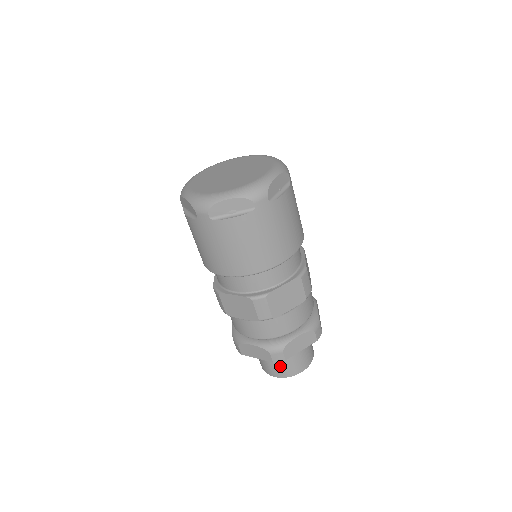
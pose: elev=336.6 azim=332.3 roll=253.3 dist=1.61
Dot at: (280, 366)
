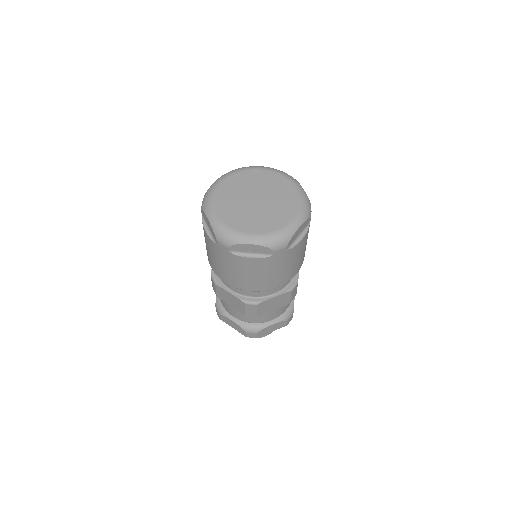
Dot at: occluded
